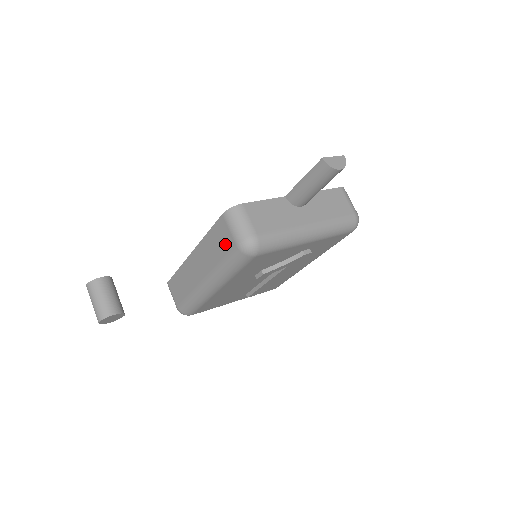
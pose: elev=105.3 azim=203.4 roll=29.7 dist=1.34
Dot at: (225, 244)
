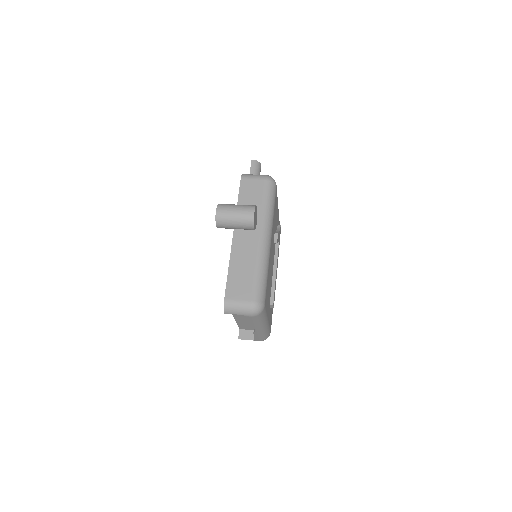
Dot at: (257, 190)
